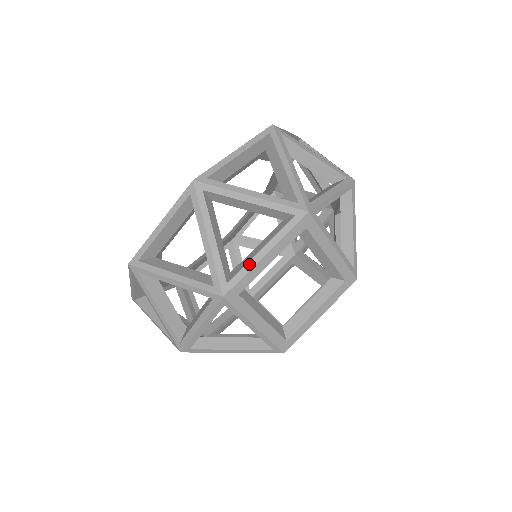
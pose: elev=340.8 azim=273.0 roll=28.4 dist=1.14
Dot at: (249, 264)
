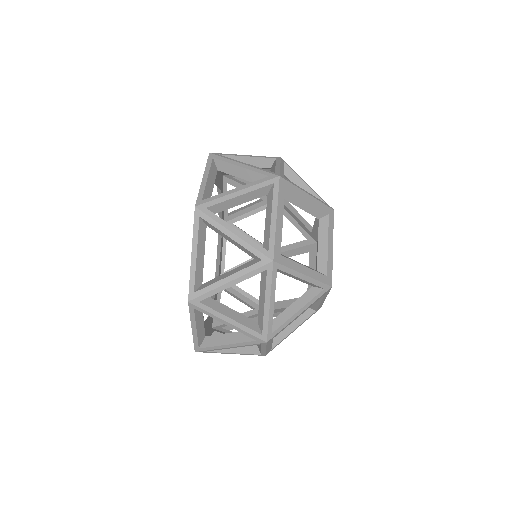
Dot at: occluded
